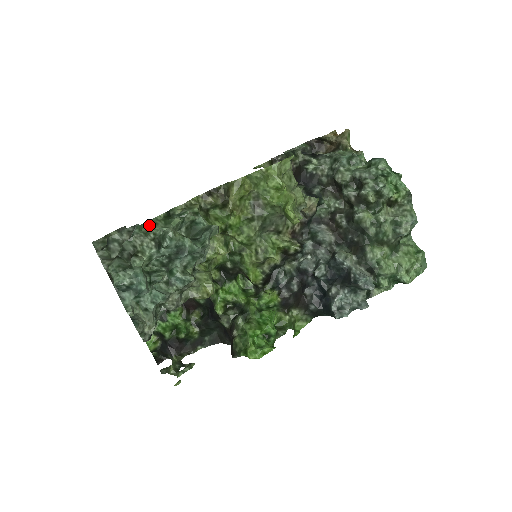
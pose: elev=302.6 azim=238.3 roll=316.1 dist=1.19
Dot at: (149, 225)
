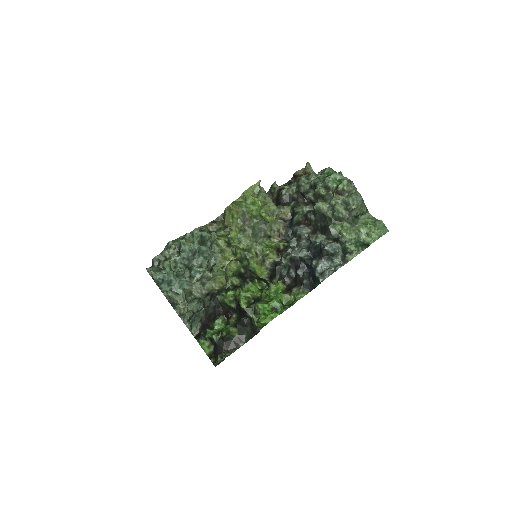
Dot at: (172, 242)
